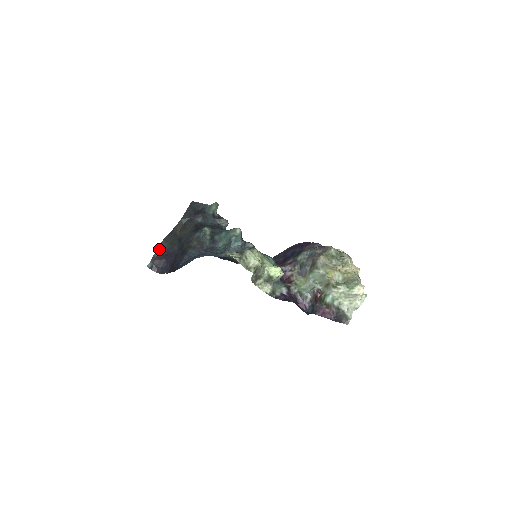
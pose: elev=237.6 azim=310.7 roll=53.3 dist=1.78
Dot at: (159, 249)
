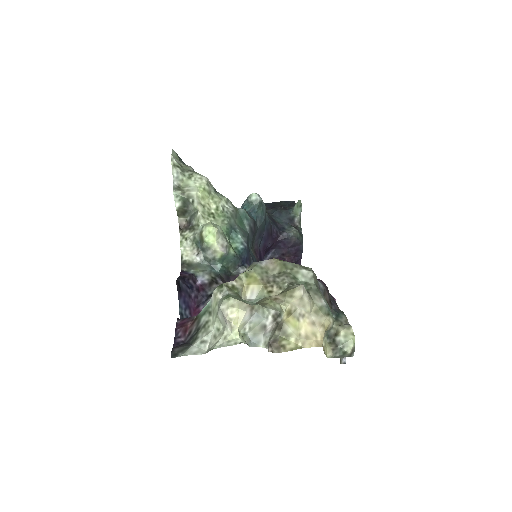
Dot at: occluded
